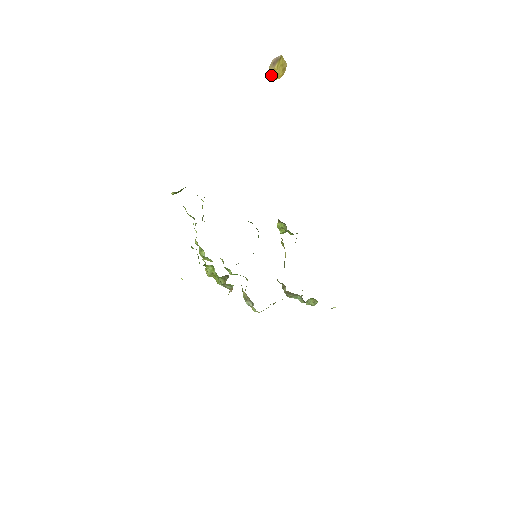
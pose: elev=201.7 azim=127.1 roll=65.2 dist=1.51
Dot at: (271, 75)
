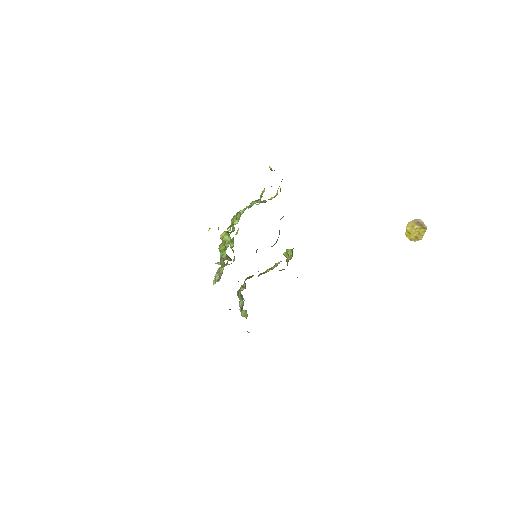
Dot at: (408, 226)
